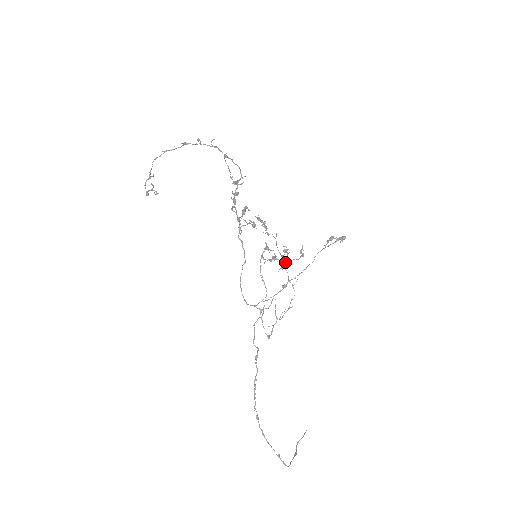
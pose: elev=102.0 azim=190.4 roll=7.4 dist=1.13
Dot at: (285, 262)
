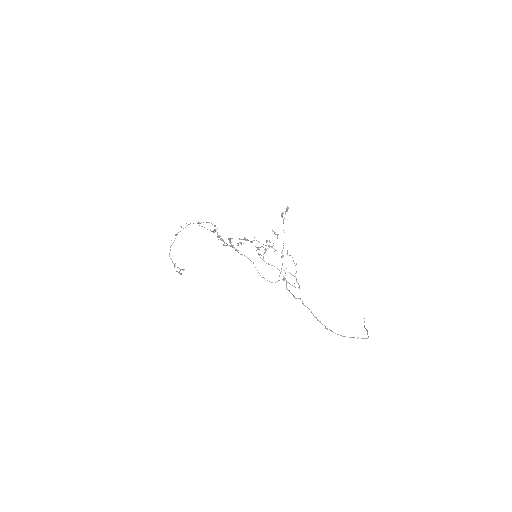
Dot at: (272, 246)
